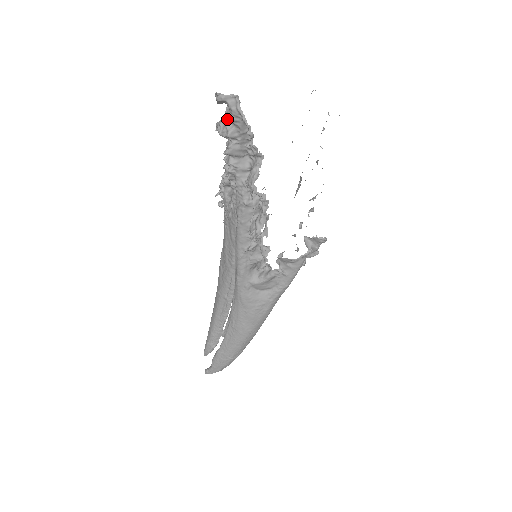
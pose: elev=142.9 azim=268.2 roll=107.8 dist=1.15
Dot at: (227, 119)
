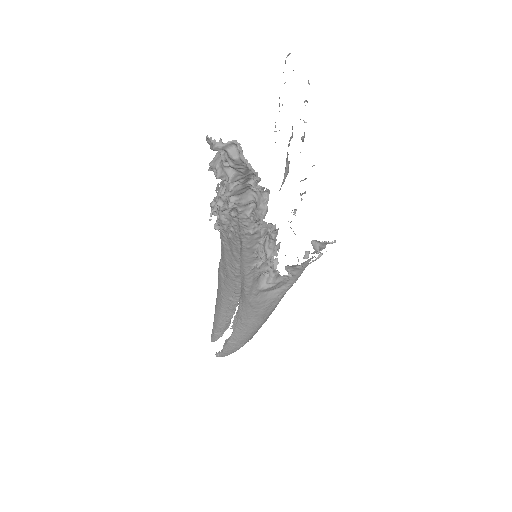
Dot at: (225, 163)
